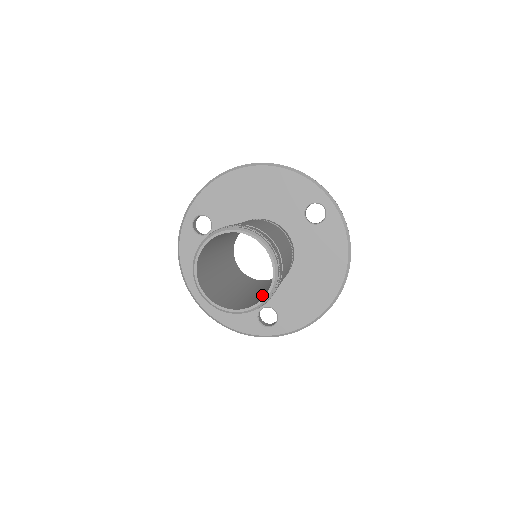
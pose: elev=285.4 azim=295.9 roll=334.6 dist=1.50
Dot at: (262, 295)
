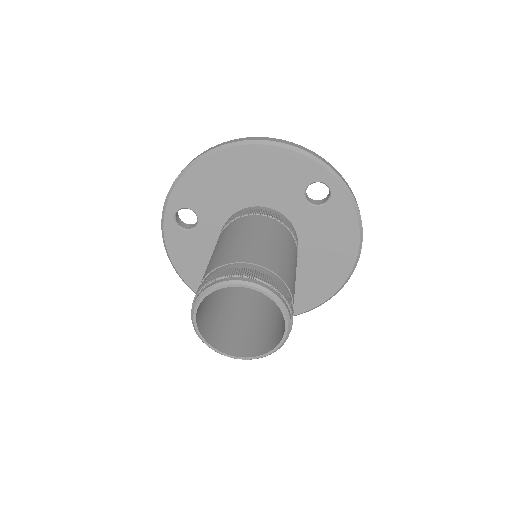
Dot at: (273, 323)
